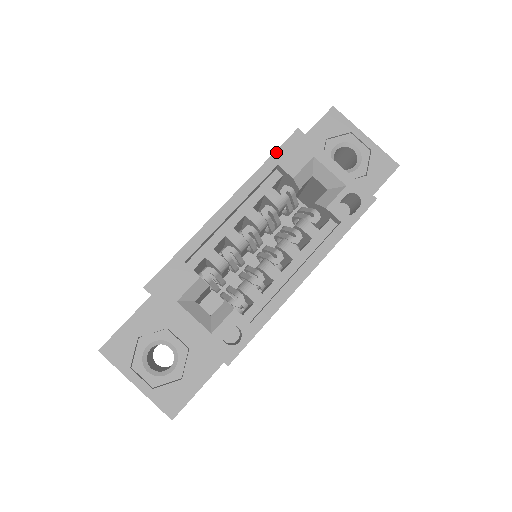
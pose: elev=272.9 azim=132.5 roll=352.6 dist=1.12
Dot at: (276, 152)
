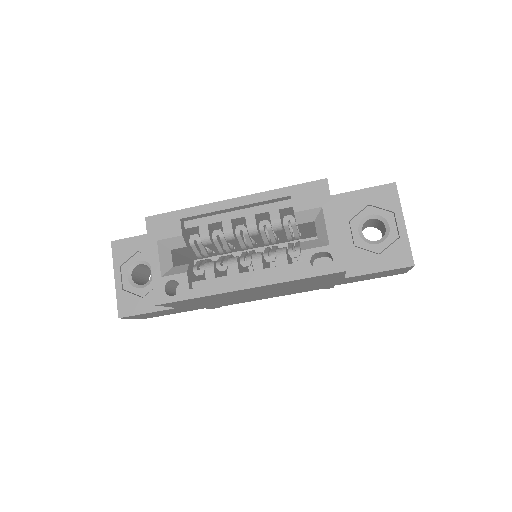
Dot at: (297, 185)
